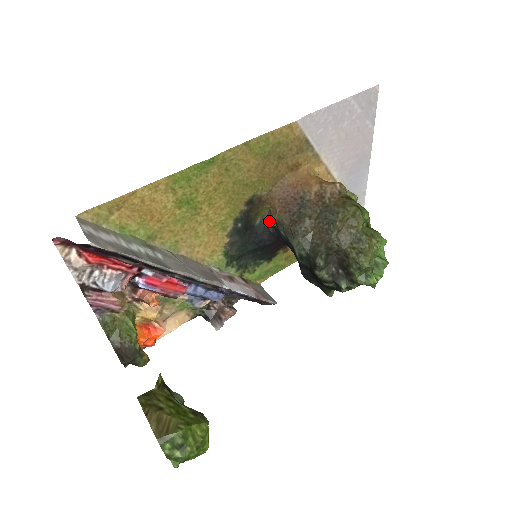
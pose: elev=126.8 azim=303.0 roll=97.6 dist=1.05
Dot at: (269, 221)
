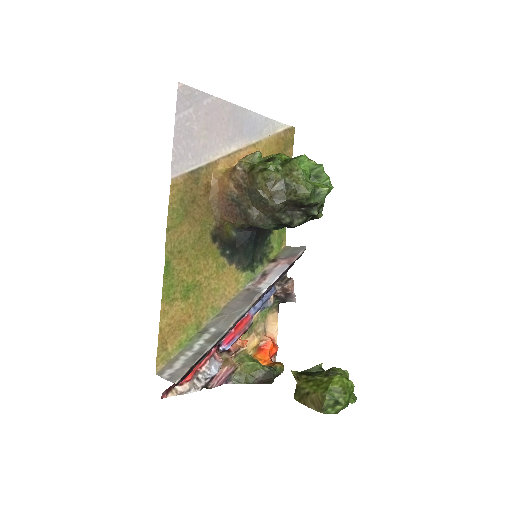
Dot at: occluded
